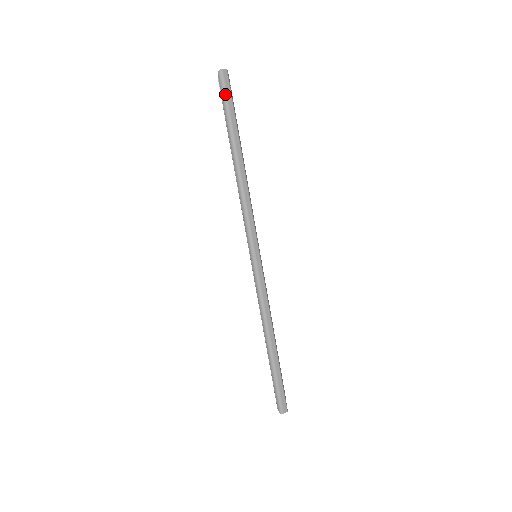
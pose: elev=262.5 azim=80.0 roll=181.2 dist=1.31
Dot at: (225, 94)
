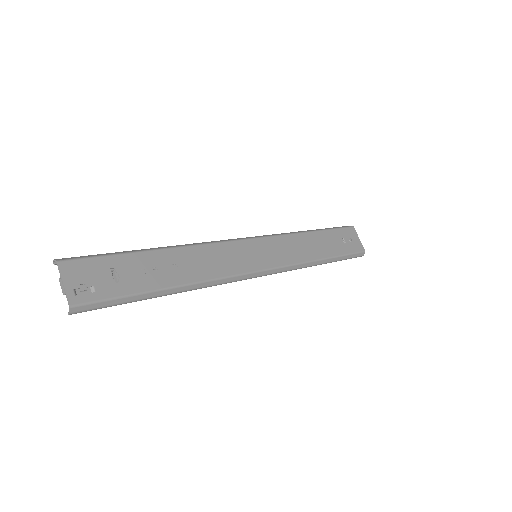
Dot at: (100, 308)
